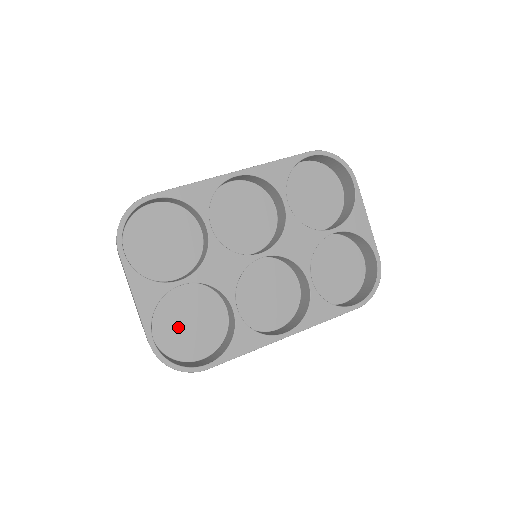
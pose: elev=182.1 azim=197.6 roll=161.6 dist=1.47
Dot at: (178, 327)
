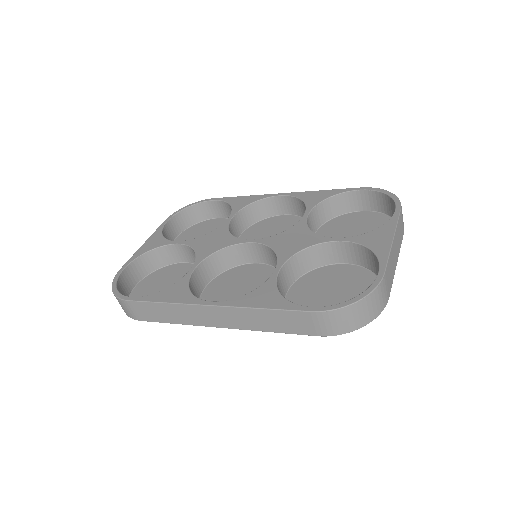
Dot at: (156, 288)
